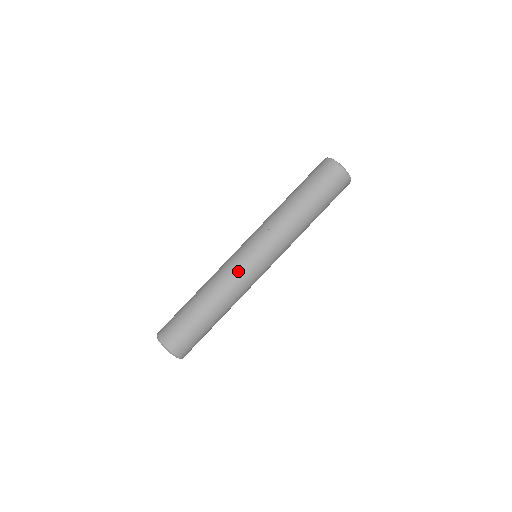
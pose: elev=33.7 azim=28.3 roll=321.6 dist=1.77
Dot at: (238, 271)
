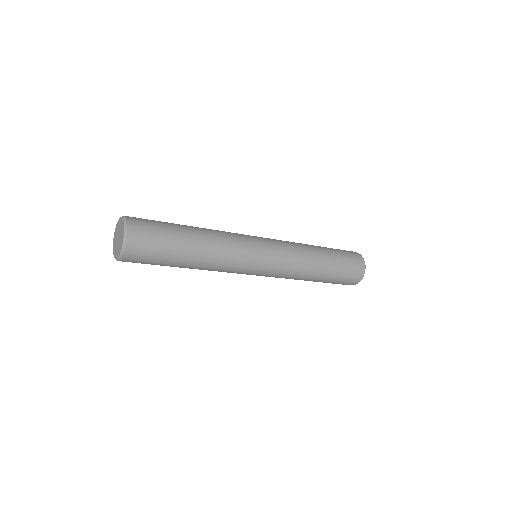
Dot at: (243, 240)
